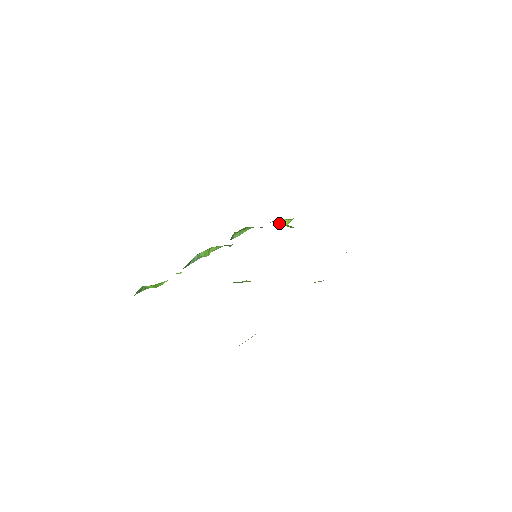
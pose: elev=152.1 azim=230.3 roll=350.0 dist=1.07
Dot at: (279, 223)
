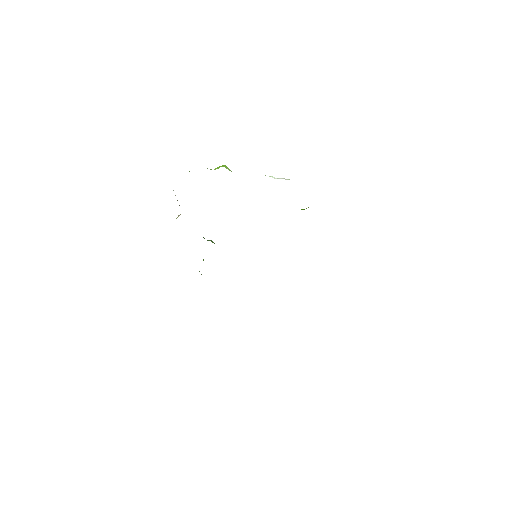
Dot at: occluded
